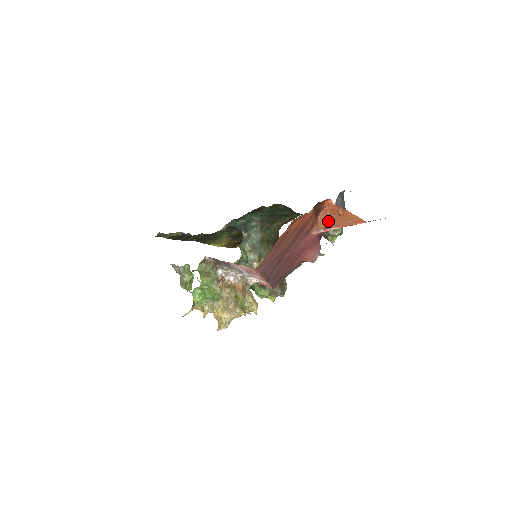
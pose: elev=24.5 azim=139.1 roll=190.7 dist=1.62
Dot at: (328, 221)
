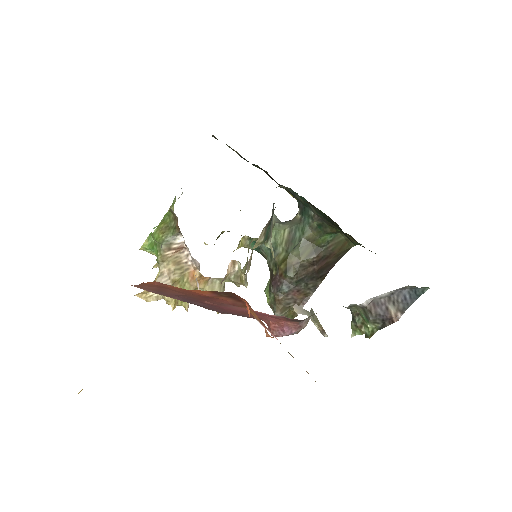
Dot at: occluded
